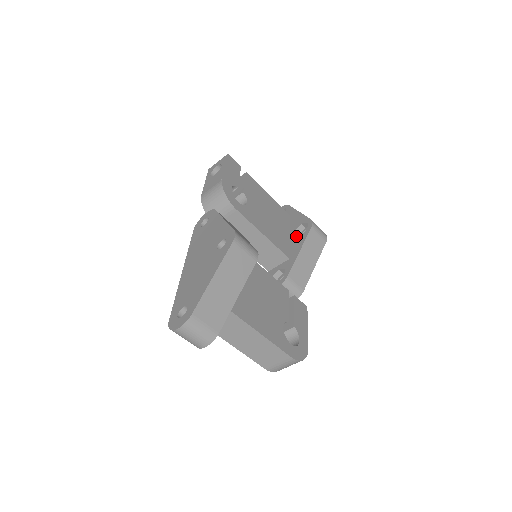
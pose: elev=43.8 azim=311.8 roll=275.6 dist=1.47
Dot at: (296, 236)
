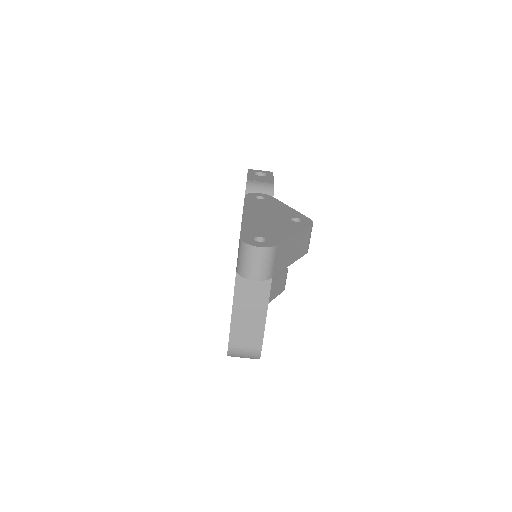
Dot at: occluded
